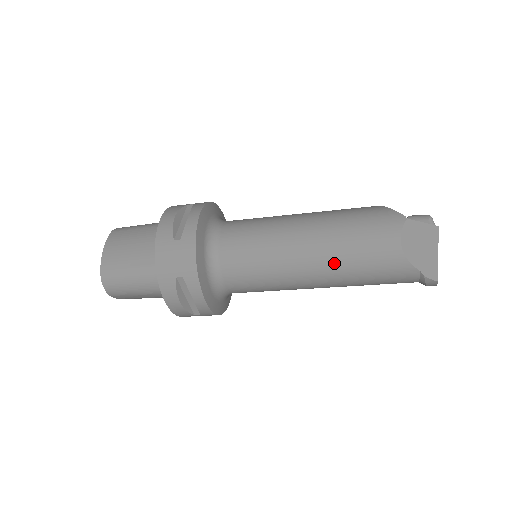
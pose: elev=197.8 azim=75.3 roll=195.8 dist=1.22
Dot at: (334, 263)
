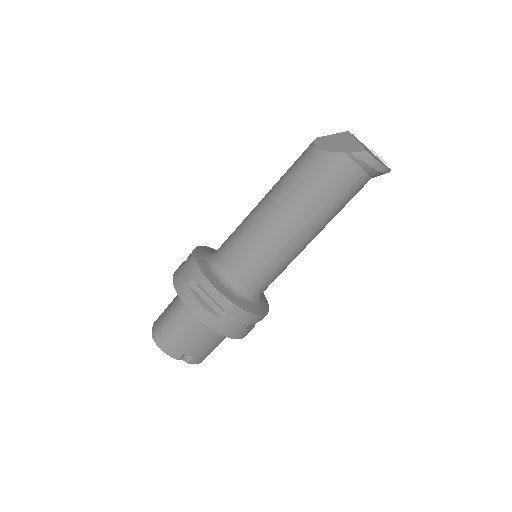
Dot at: (286, 196)
